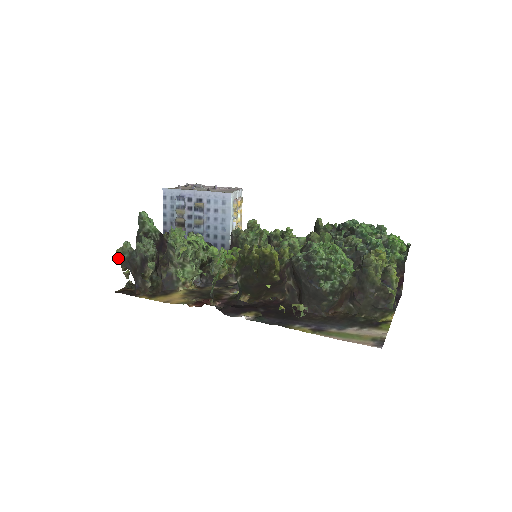
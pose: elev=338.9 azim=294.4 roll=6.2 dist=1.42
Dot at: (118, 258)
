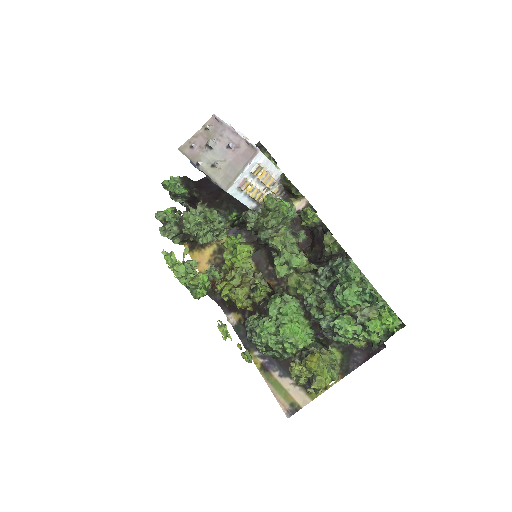
Dot at: occluded
